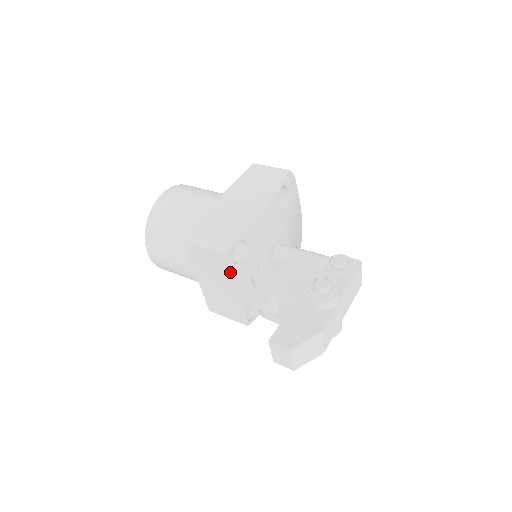
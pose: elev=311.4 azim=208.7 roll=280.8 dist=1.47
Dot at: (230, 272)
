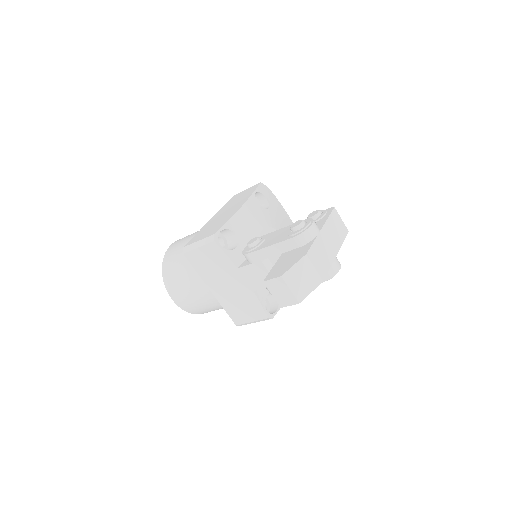
Dot at: (226, 260)
